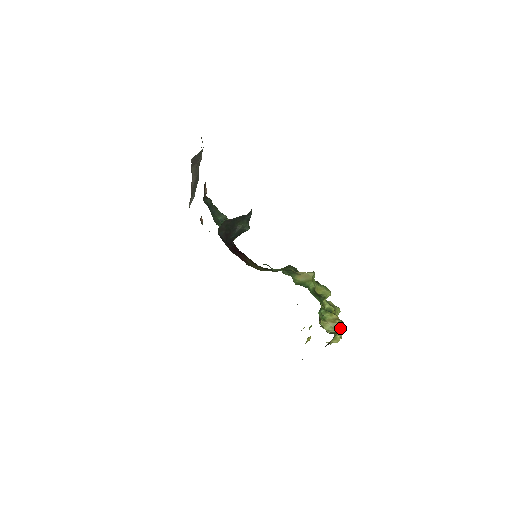
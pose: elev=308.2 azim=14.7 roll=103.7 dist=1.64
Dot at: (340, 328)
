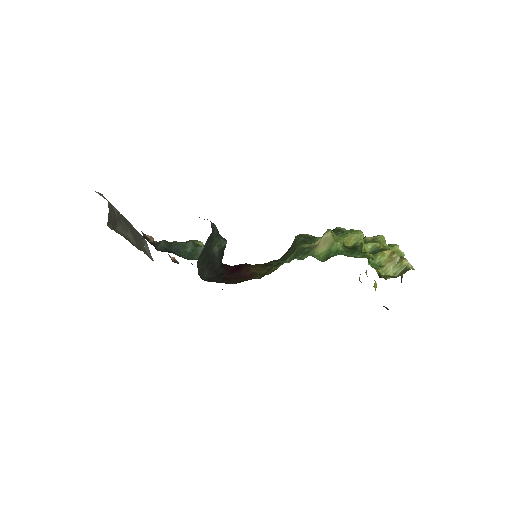
Dot at: (404, 261)
